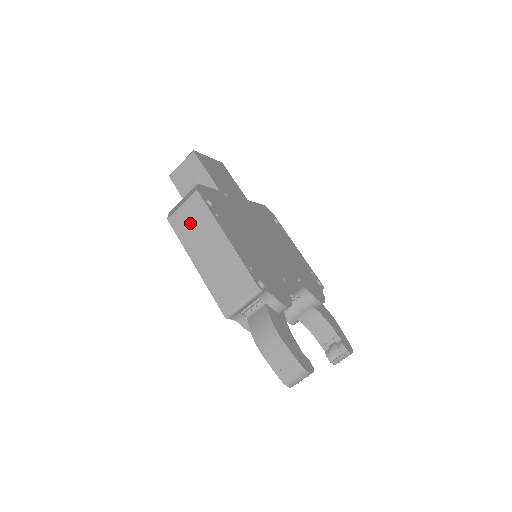
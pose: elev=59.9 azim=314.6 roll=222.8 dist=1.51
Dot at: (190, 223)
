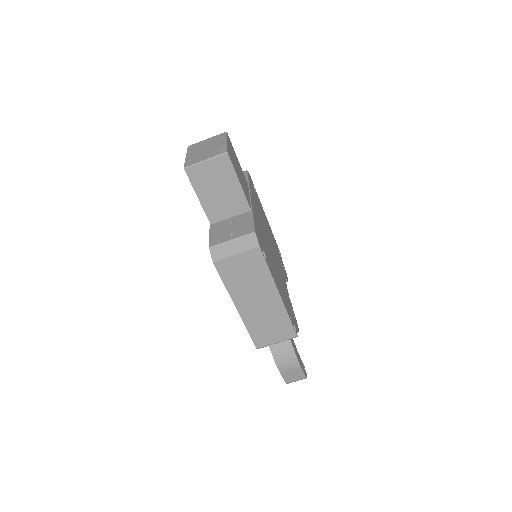
Dot at: (242, 274)
